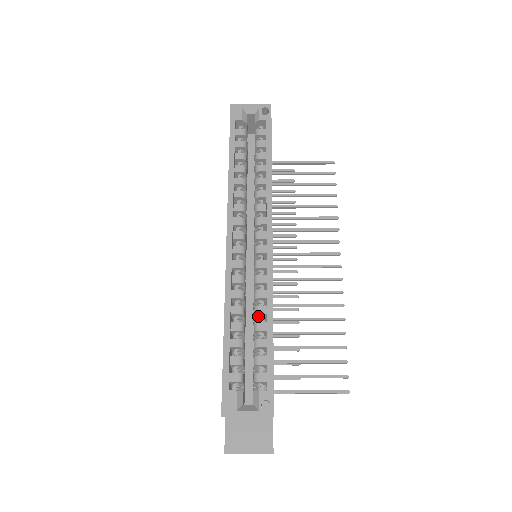
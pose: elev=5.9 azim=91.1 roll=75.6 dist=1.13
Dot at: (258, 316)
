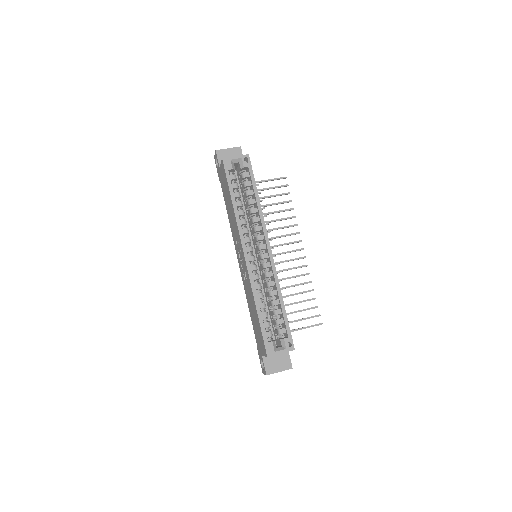
Dot at: (272, 296)
